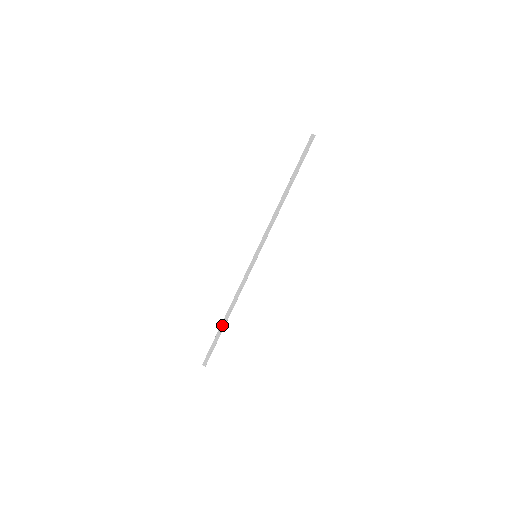
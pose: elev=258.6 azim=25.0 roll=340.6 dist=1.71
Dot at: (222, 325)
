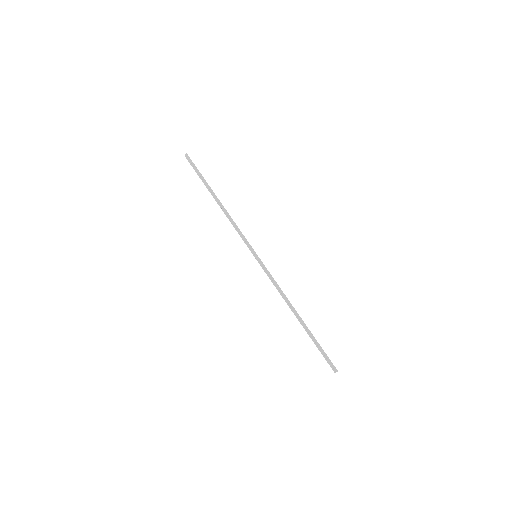
Dot at: (304, 327)
